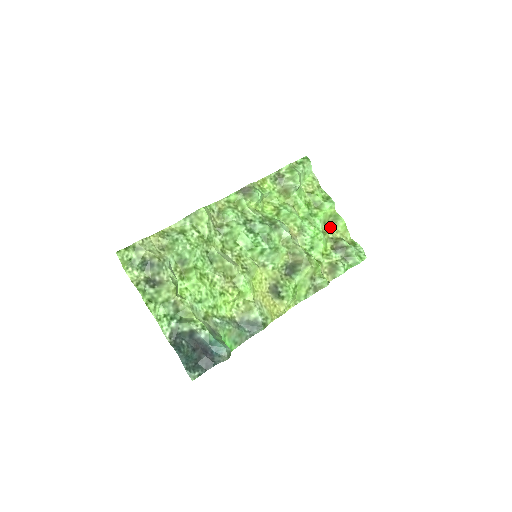
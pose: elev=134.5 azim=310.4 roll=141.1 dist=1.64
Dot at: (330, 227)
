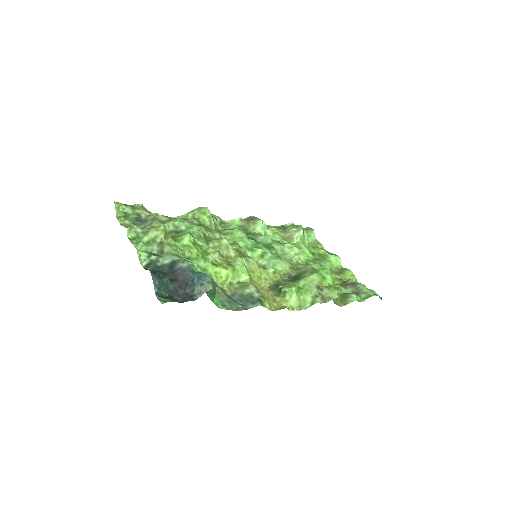
Dot at: occluded
